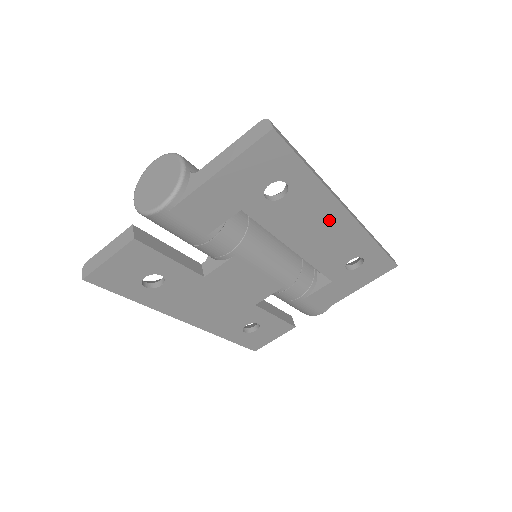
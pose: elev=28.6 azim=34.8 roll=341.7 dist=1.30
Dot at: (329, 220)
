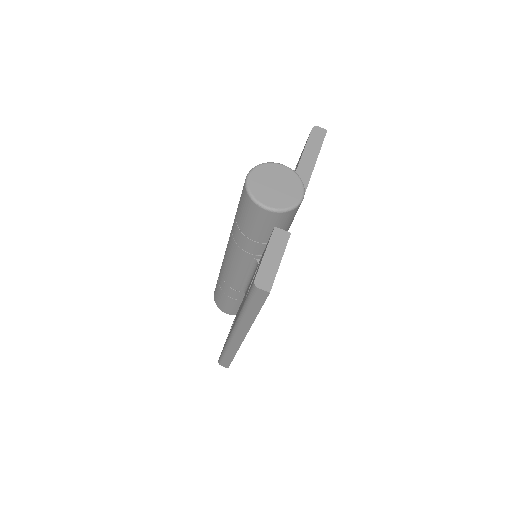
Dot at: occluded
